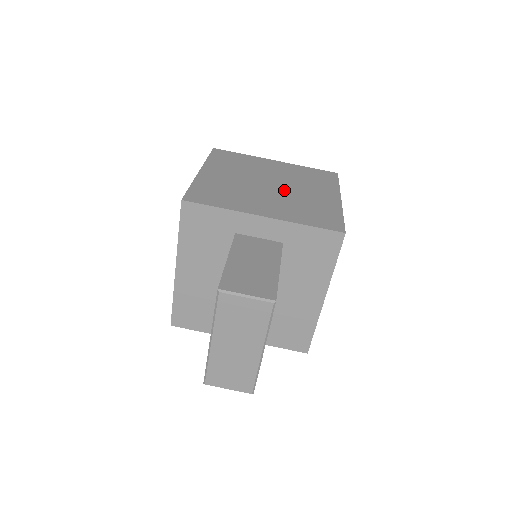
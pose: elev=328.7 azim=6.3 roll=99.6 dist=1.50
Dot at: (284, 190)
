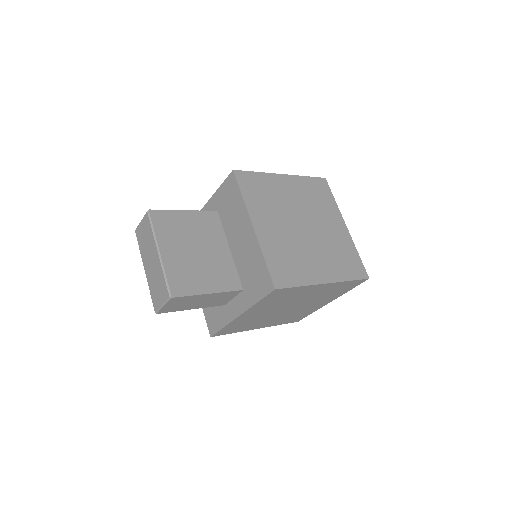
Dot at: occluded
